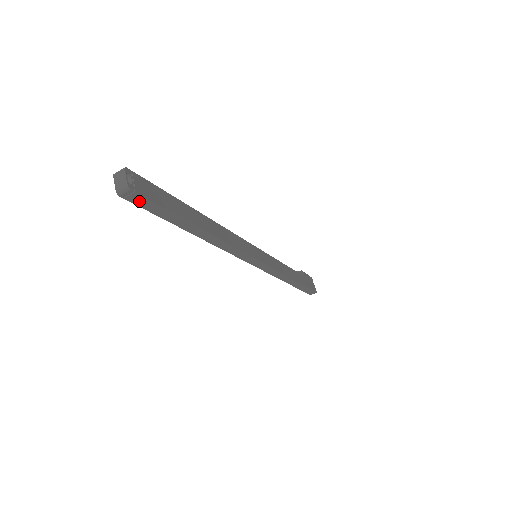
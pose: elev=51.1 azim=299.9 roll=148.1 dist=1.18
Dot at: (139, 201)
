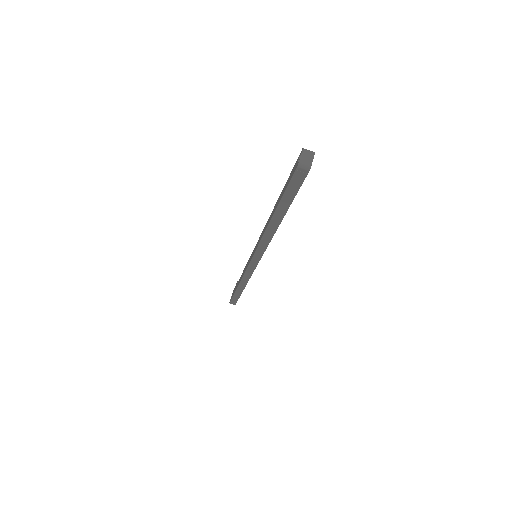
Dot at: (297, 179)
